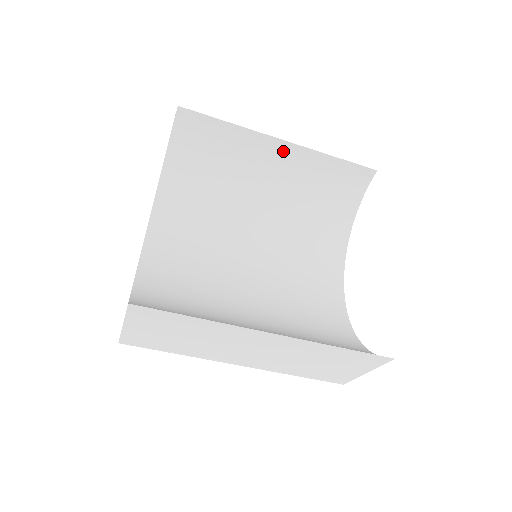
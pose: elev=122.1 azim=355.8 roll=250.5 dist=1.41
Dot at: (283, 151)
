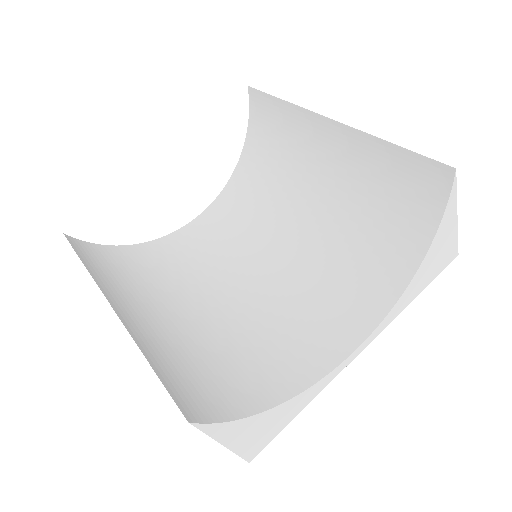
Dot at: (333, 134)
